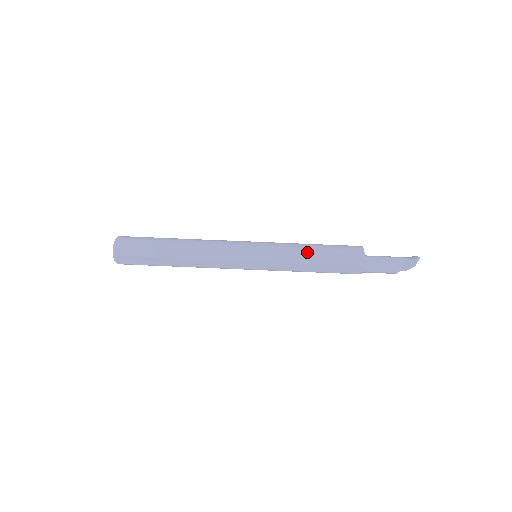
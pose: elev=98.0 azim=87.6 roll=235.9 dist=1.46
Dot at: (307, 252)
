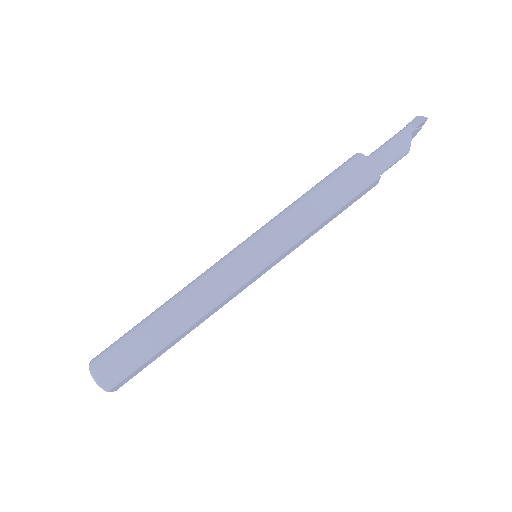
Dot at: (313, 213)
